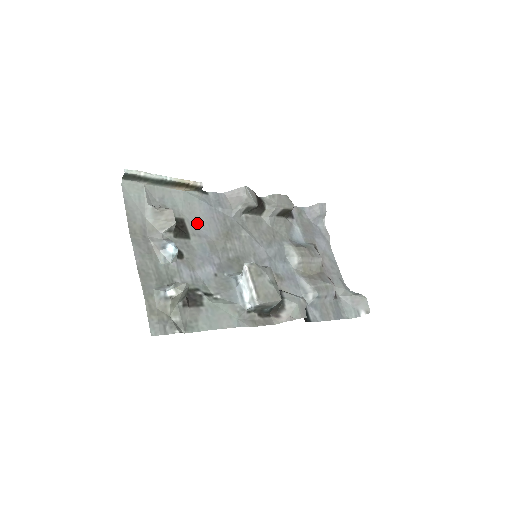
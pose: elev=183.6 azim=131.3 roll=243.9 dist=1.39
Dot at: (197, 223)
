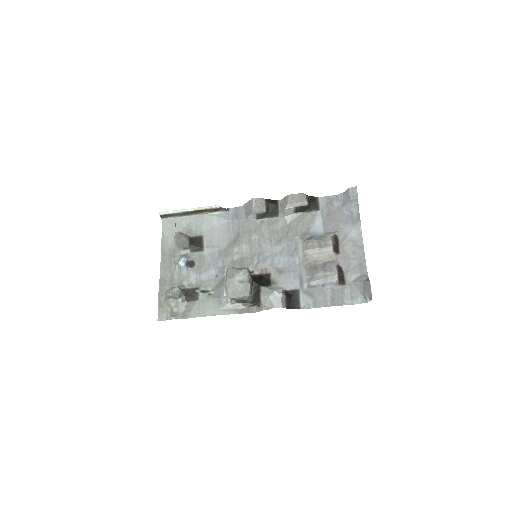
Dot at: (214, 237)
